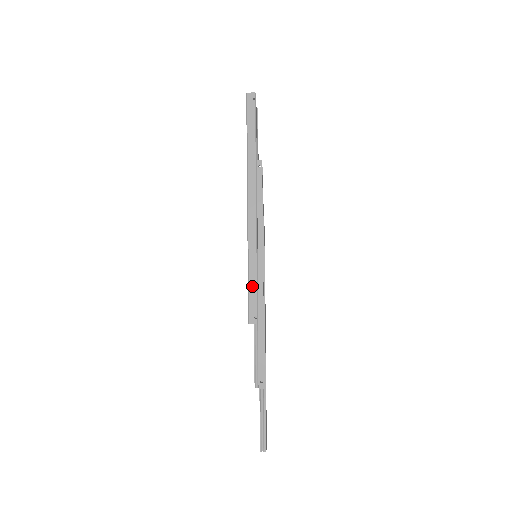
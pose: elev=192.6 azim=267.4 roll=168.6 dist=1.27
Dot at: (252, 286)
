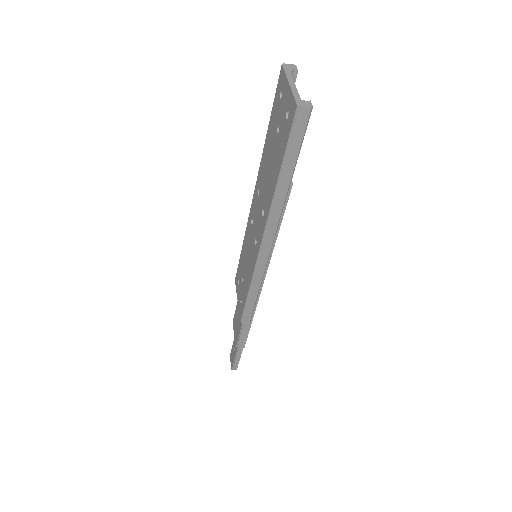
Dot at: (251, 300)
